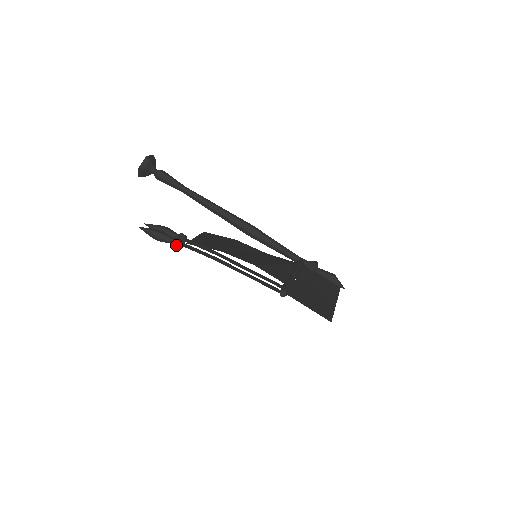
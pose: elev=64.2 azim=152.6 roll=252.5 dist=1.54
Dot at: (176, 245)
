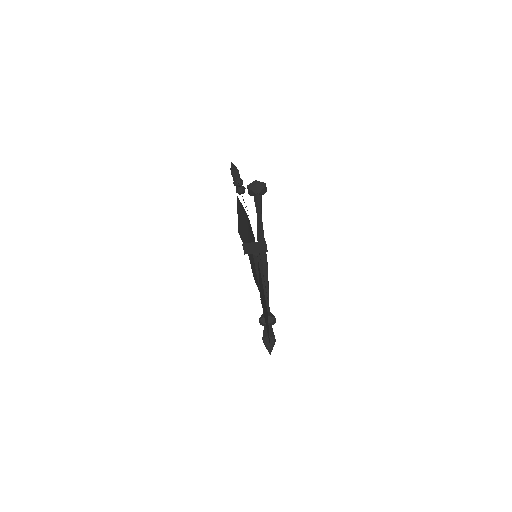
Dot at: (238, 180)
